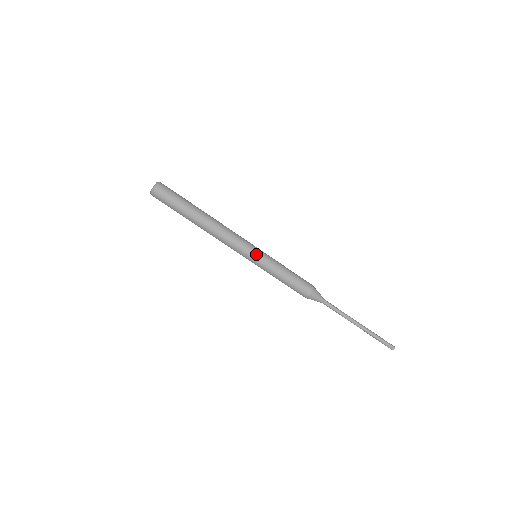
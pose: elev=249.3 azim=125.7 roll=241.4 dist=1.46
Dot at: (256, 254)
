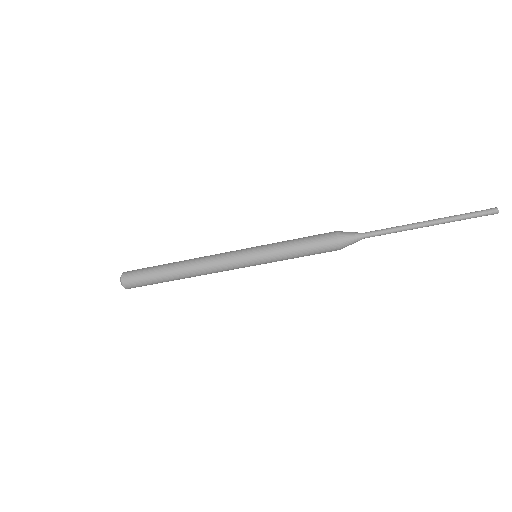
Dot at: (252, 262)
